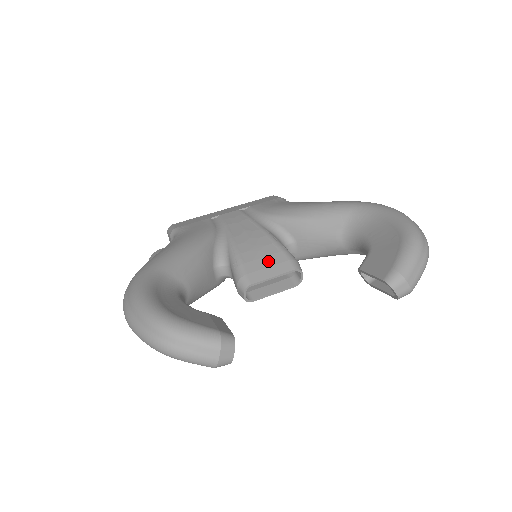
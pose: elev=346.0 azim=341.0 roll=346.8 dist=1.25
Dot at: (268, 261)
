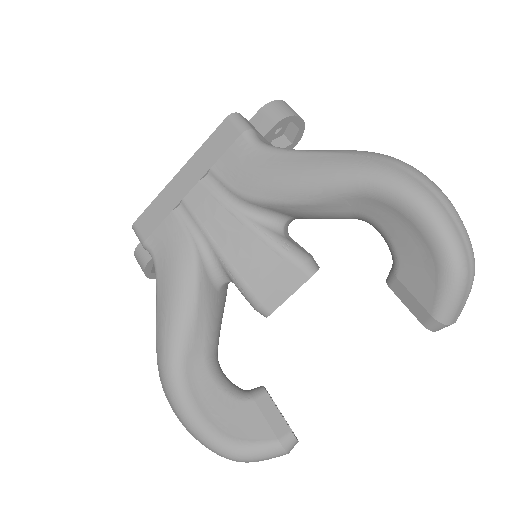
Dot at: (276, 278)
